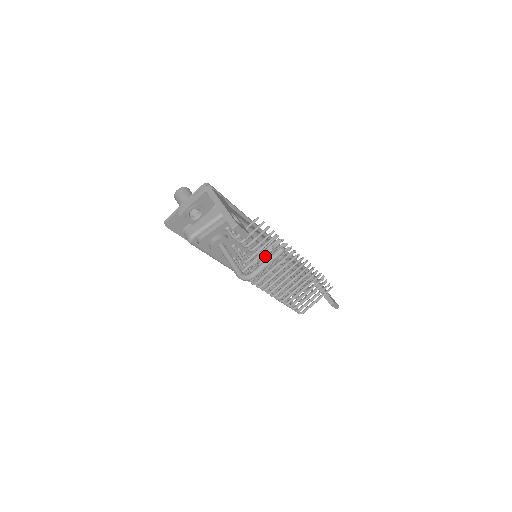
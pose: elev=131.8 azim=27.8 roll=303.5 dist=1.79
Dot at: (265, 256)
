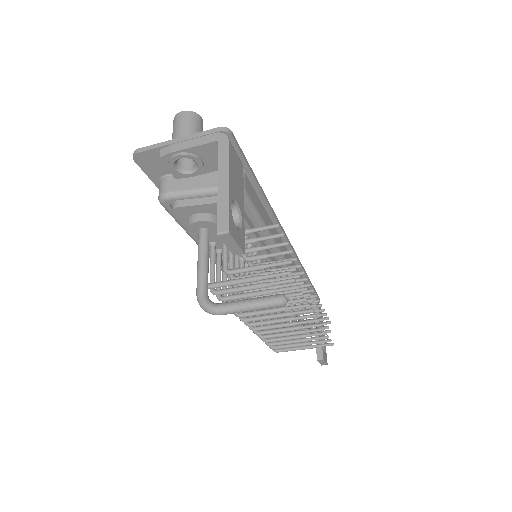
Dot at: occluded
